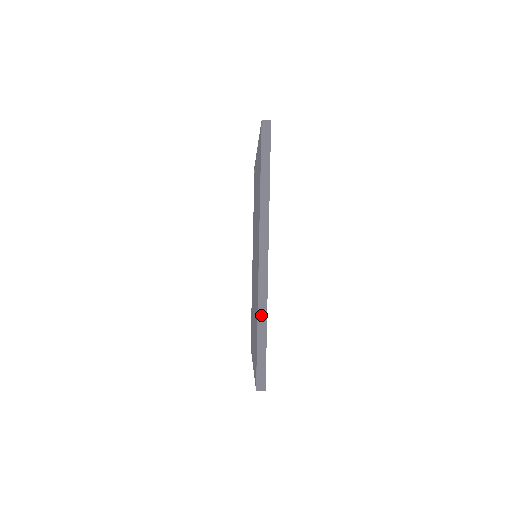
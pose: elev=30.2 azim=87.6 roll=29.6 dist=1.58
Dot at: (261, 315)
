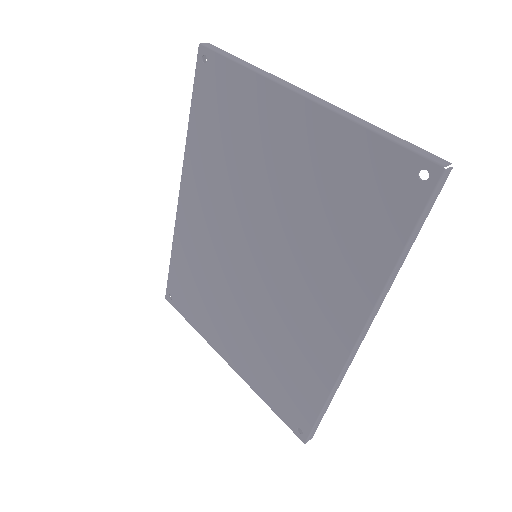
Dot at: (334, 390)
